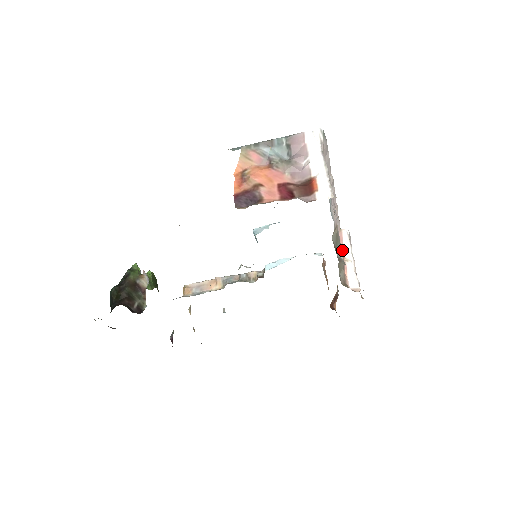
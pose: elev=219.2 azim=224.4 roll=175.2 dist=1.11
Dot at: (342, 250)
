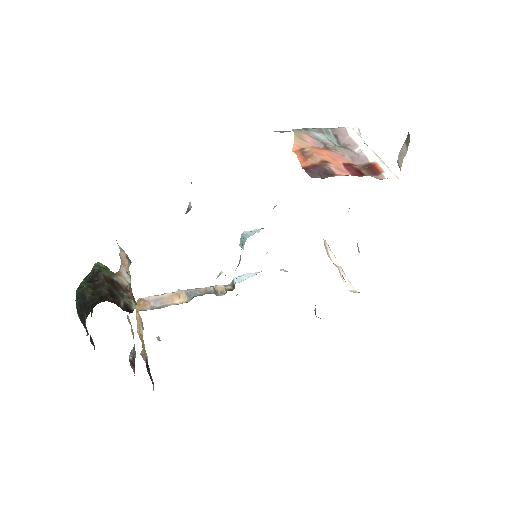
Dot at: (330, 257)
